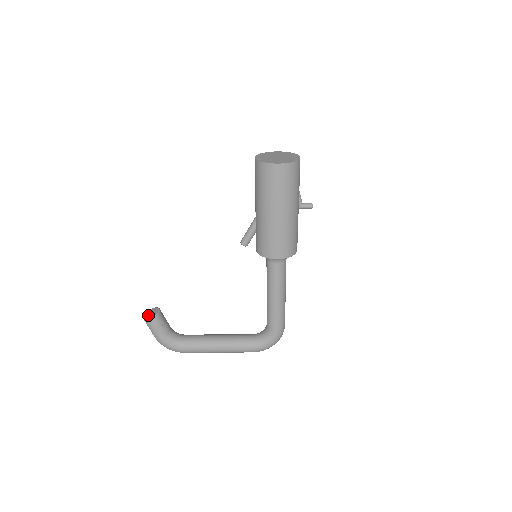
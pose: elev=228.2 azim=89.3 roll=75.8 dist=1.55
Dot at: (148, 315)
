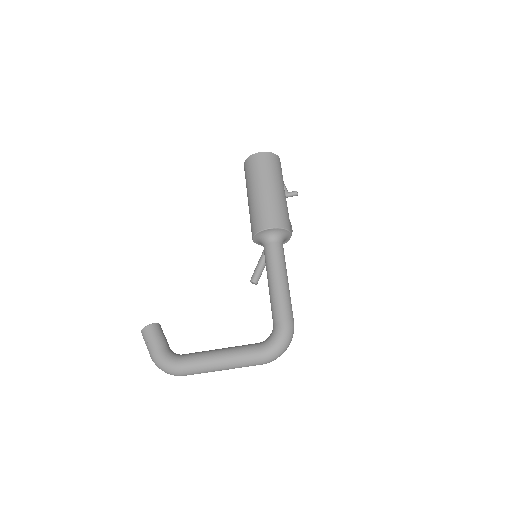
Dot at: occluded
